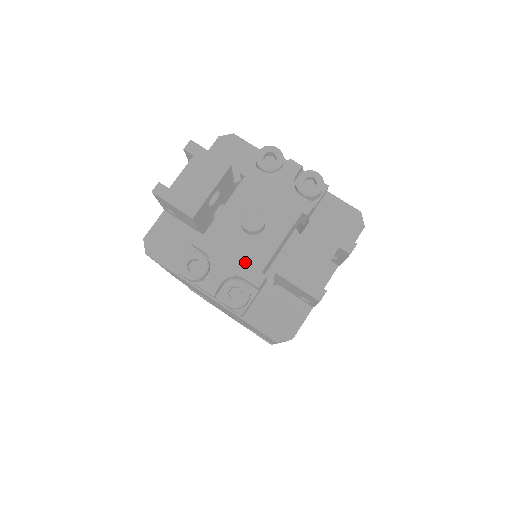
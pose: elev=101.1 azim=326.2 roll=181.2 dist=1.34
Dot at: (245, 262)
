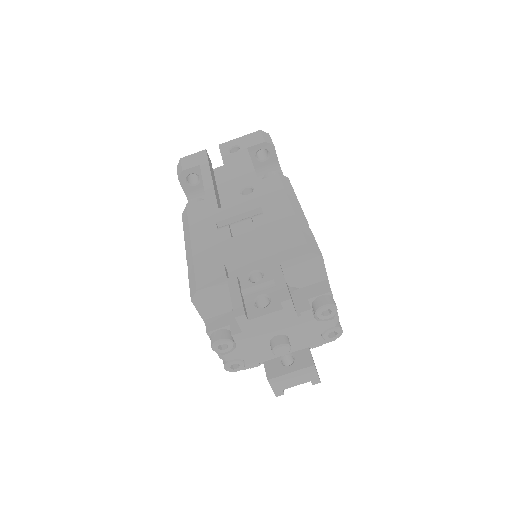
Dot at: (255, 356)
